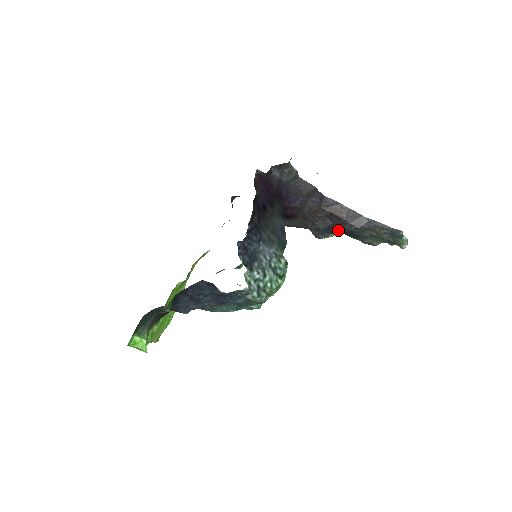
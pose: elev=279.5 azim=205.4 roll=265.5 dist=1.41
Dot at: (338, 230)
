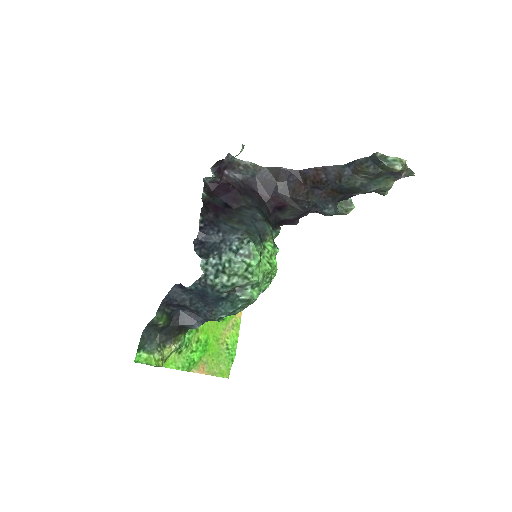
Dot at: (335, 195)
